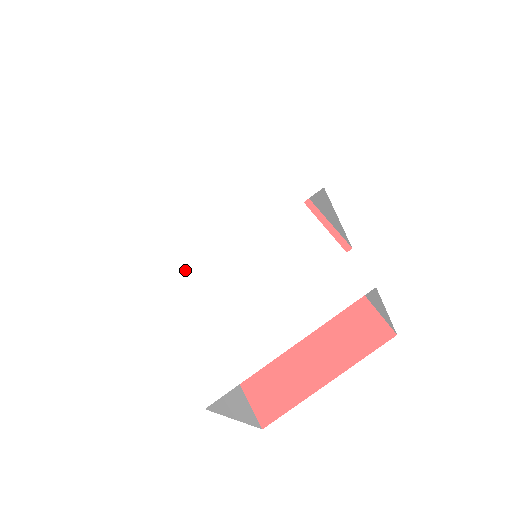
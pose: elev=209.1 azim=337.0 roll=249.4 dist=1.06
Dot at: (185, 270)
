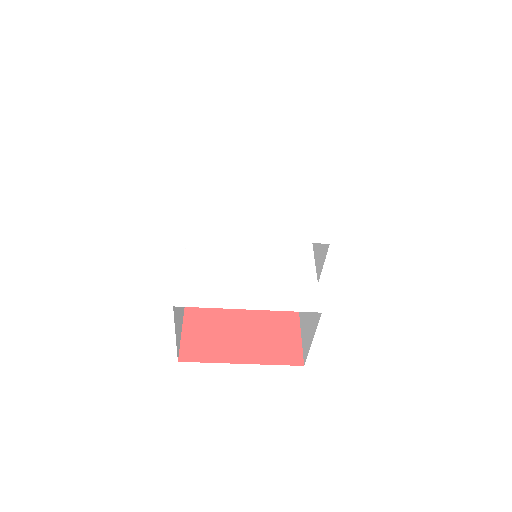
Dot at: (214, 227)
